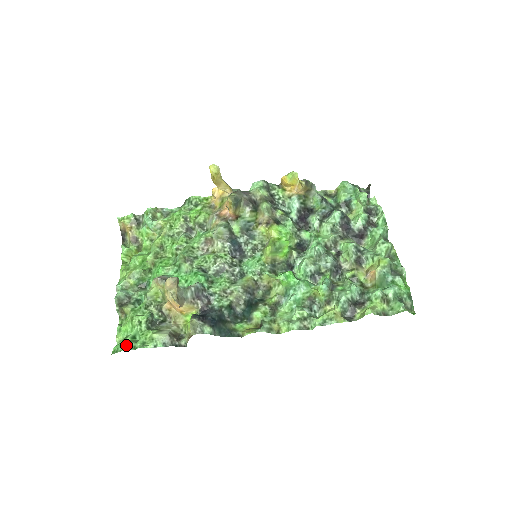
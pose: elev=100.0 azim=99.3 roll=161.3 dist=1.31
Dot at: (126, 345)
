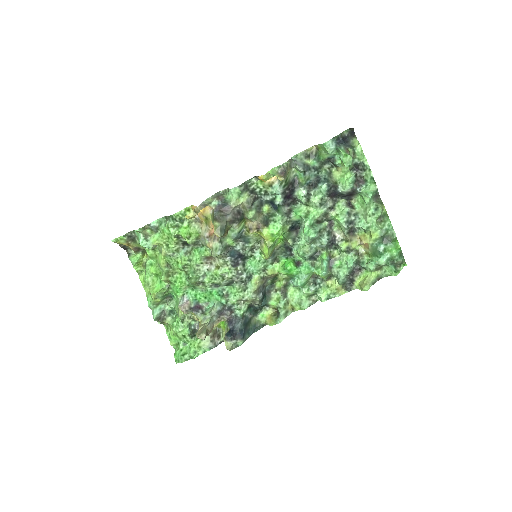
Dot at: (184, 358)
